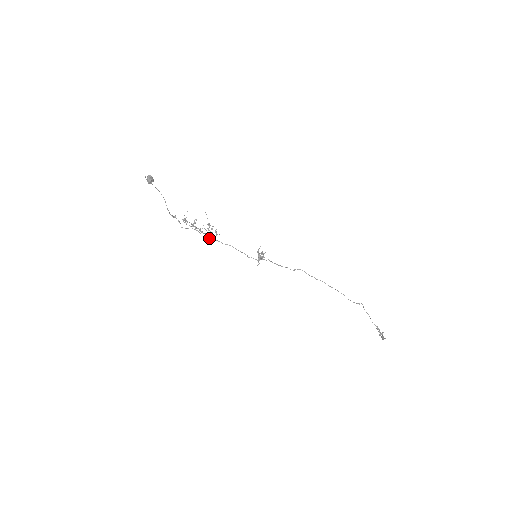
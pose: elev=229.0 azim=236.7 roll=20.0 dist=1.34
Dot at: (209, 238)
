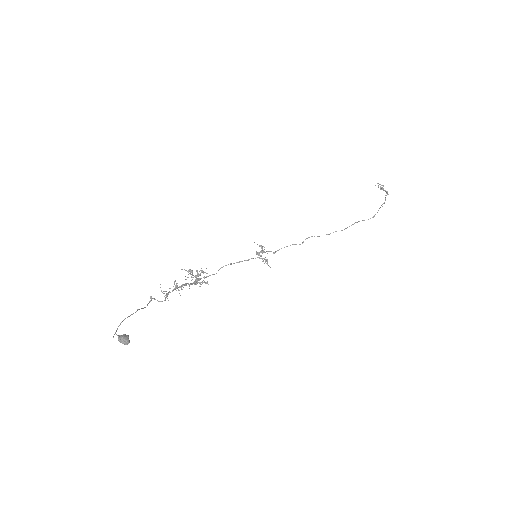
Dot at: (199, 280)
